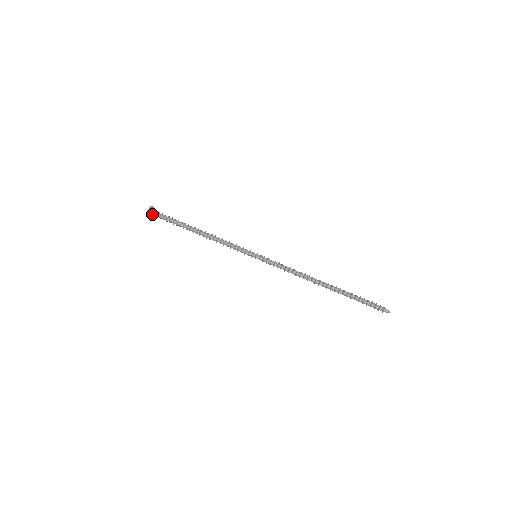
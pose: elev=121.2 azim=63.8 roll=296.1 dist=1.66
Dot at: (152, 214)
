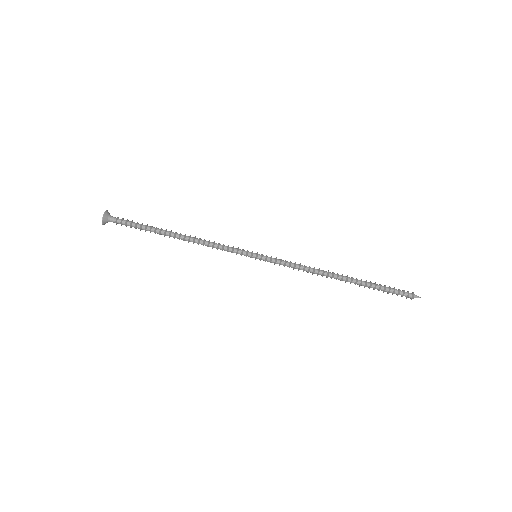
Dot at: (110, 221)
